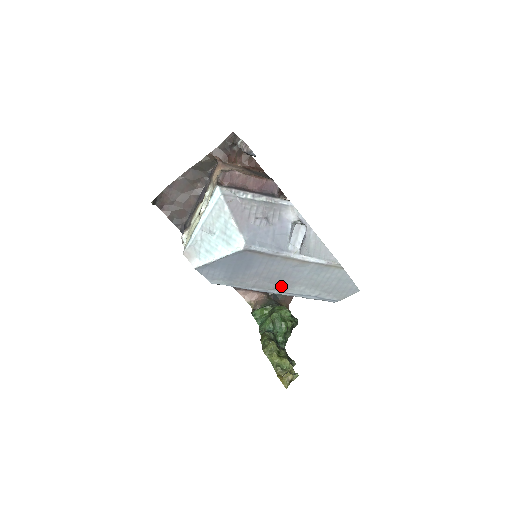
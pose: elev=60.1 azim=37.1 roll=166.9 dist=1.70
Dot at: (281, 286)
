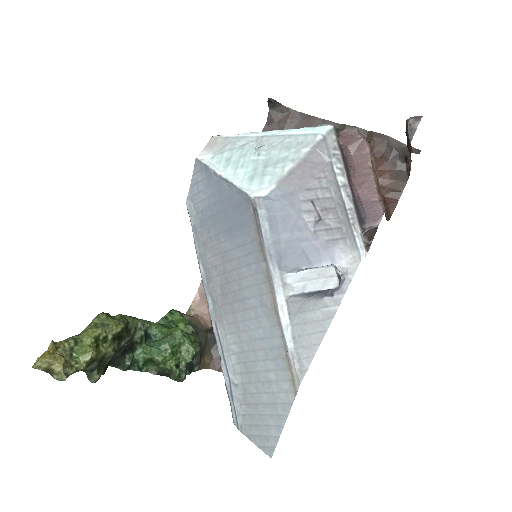
Dot at: (223, 309)
